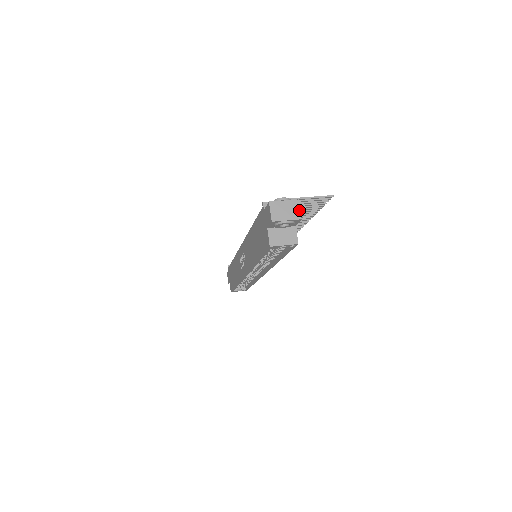
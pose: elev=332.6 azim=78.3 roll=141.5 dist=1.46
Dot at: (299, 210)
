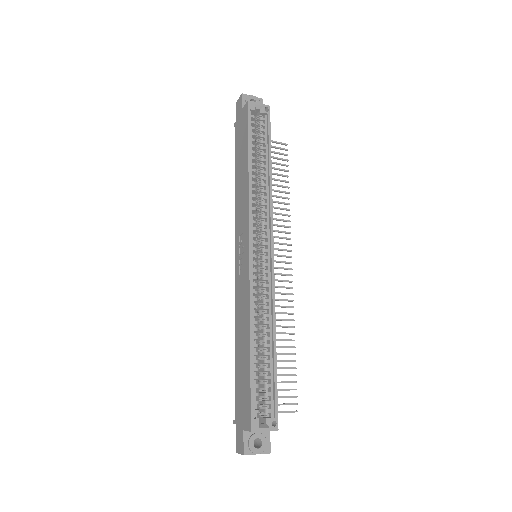
Dot at: occluded
